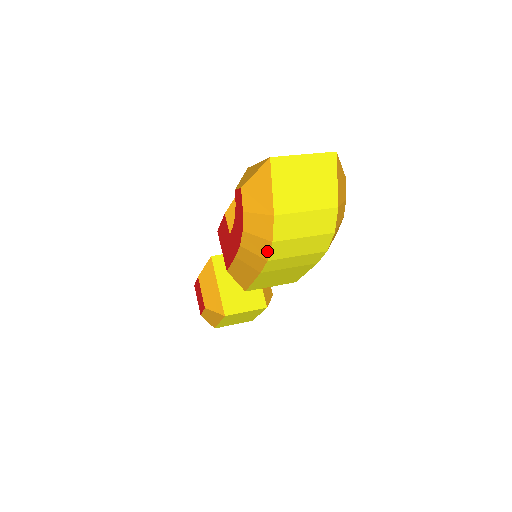
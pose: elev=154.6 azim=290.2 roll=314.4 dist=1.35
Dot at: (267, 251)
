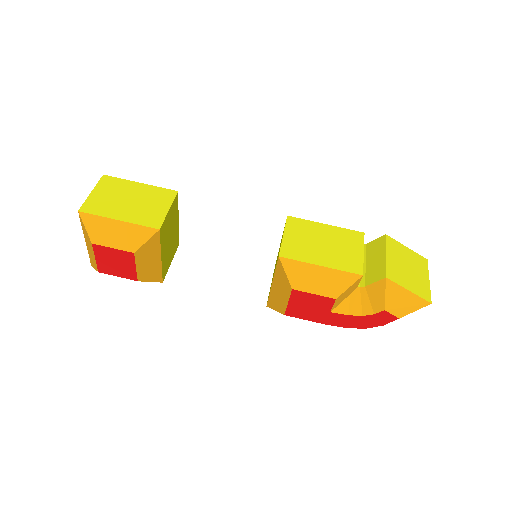
Dot at: occluded
